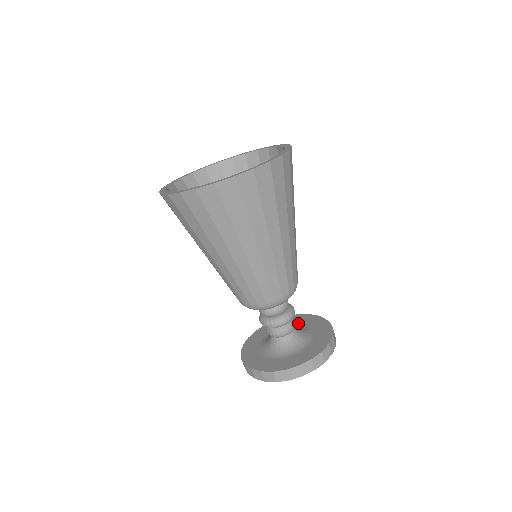
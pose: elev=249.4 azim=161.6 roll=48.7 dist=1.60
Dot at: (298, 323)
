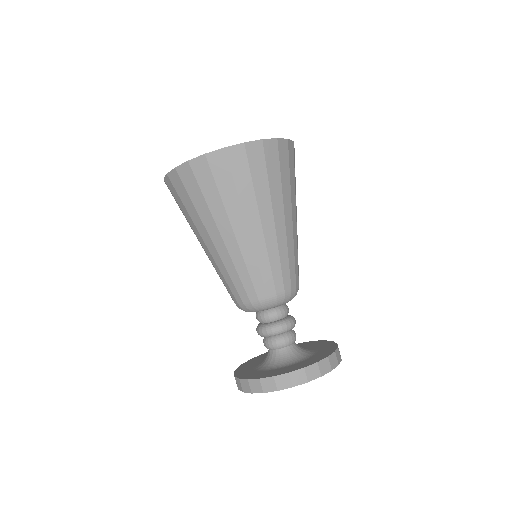
Dot at: occluded
